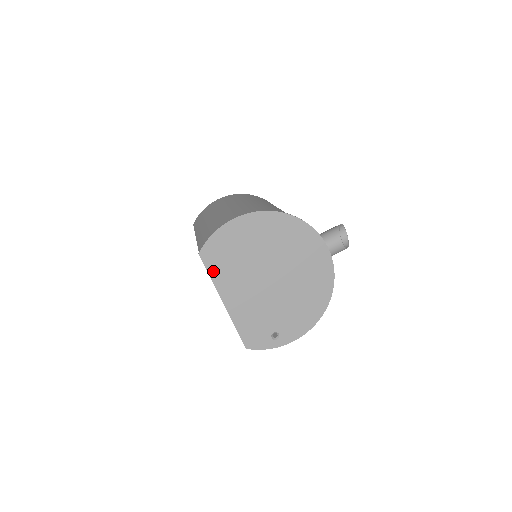
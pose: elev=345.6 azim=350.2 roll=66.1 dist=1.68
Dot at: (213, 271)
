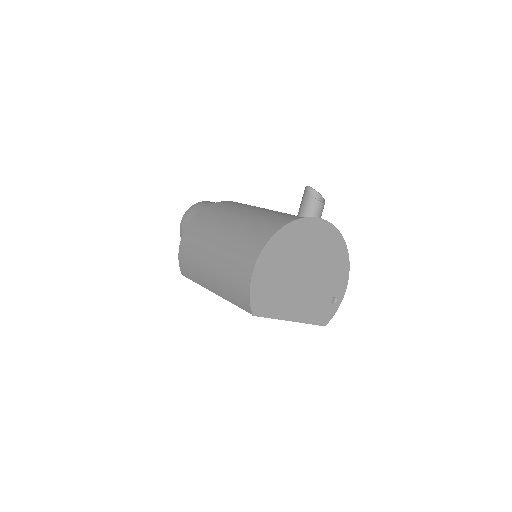
Dot at: (270, 313)
